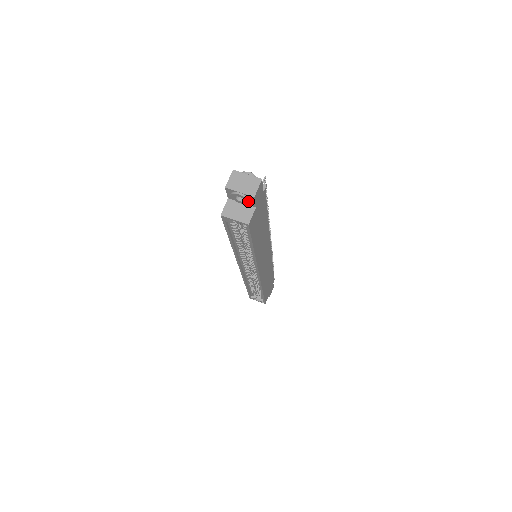
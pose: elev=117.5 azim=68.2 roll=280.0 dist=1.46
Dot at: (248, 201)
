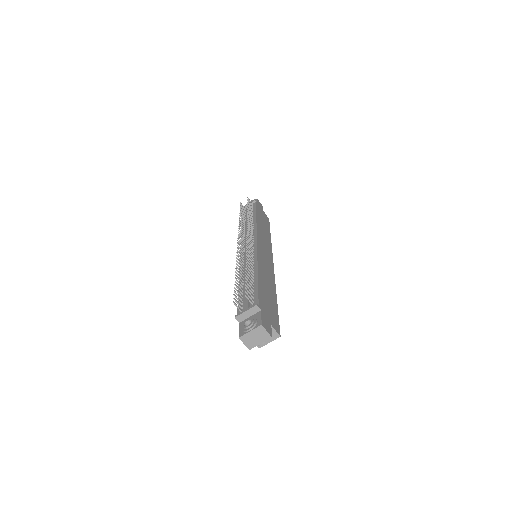
Dot at: occluded
